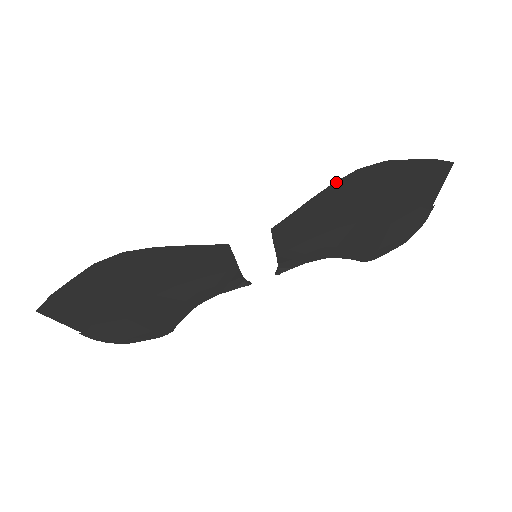
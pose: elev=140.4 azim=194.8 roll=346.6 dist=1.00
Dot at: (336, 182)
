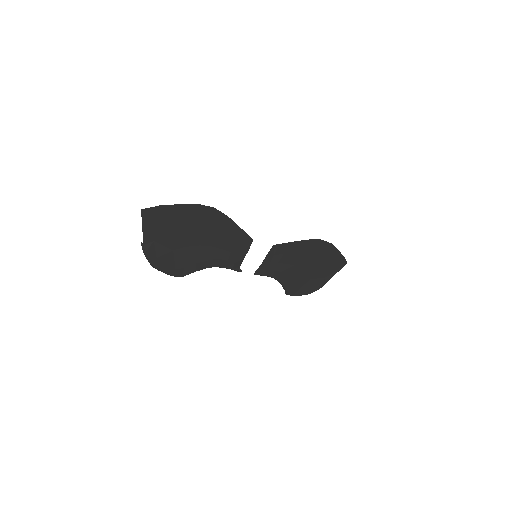
Dot at: (311, 240)
